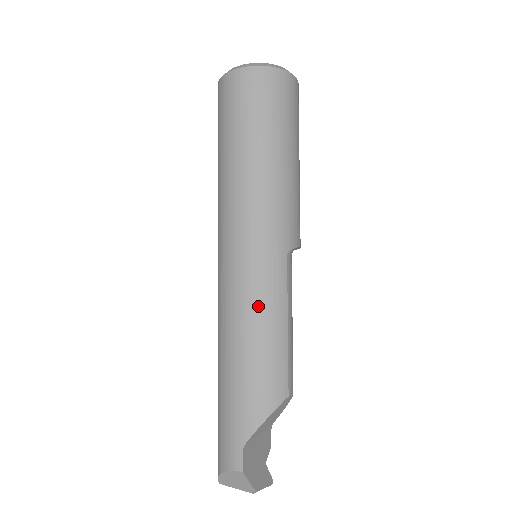
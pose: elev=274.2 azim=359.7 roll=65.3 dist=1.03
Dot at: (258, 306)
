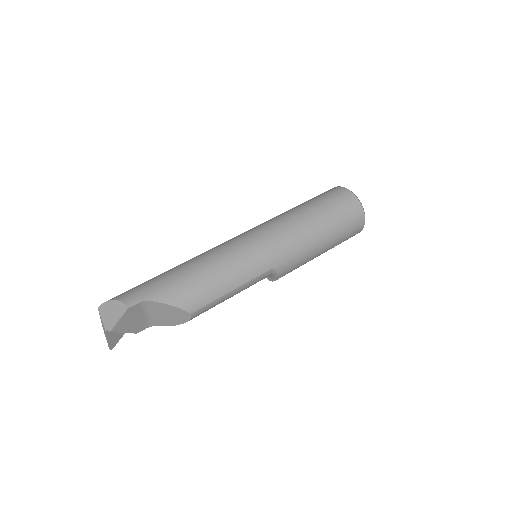
Dot at: (236, 265)
